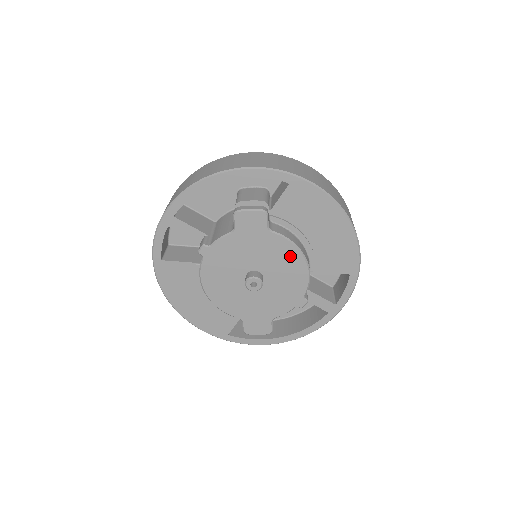
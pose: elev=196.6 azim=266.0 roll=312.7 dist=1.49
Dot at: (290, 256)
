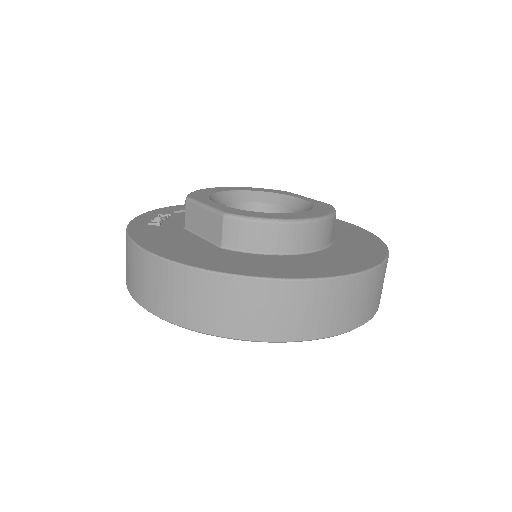
Dot at: occluded
